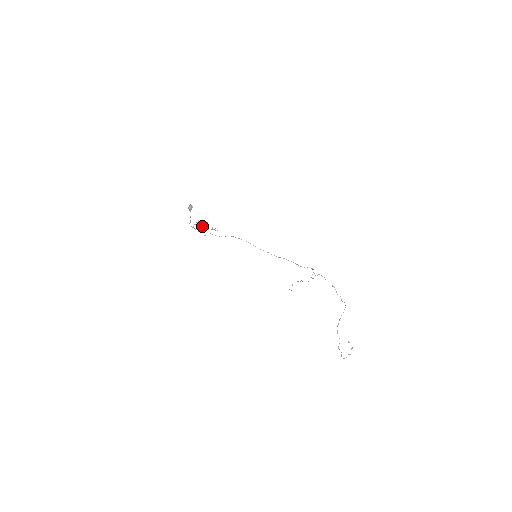
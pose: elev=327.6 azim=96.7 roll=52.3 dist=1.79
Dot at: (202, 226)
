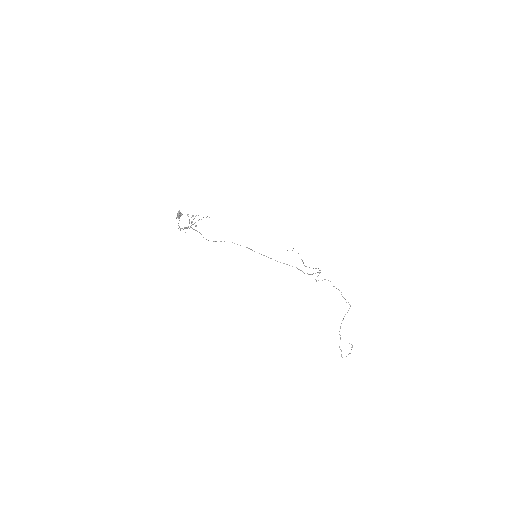
Dot at: (192, 216)
